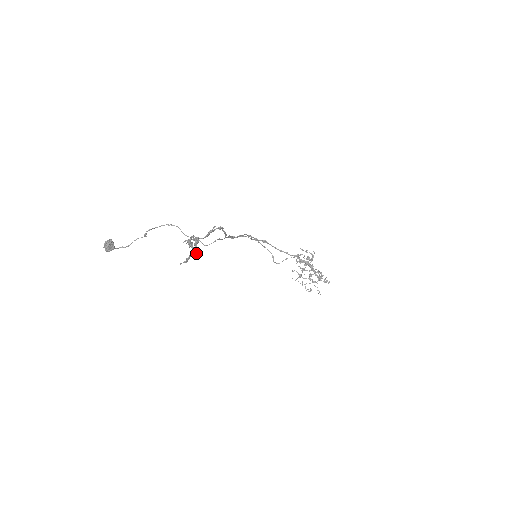
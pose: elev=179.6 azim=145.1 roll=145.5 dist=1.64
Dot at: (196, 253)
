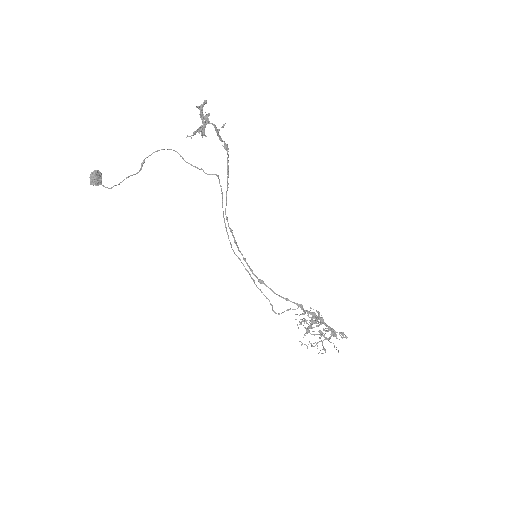
Dot at: (204, 135)
